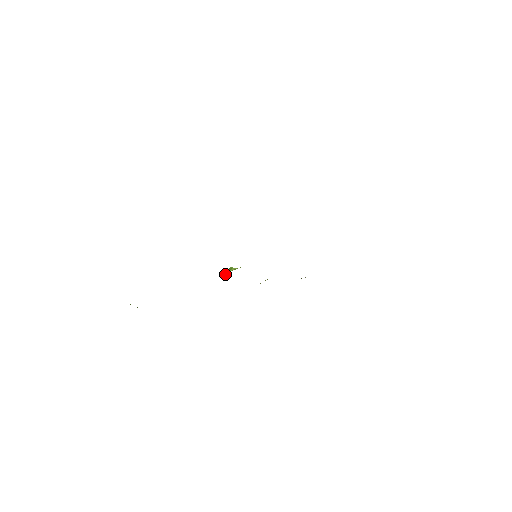
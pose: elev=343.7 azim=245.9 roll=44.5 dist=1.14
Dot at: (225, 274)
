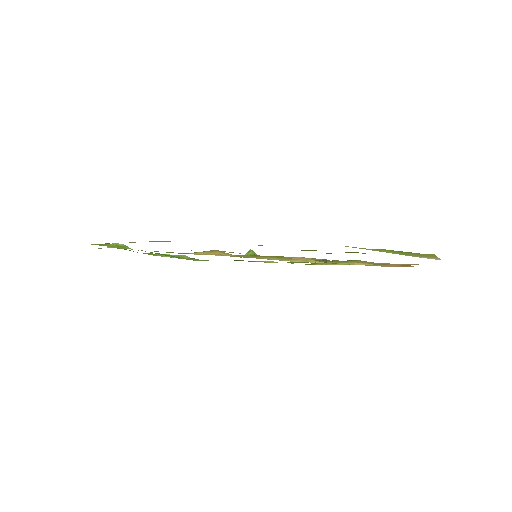
Dot at: (245, 254)
